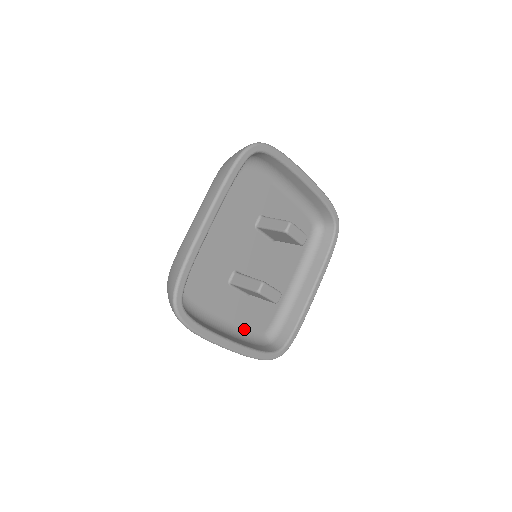
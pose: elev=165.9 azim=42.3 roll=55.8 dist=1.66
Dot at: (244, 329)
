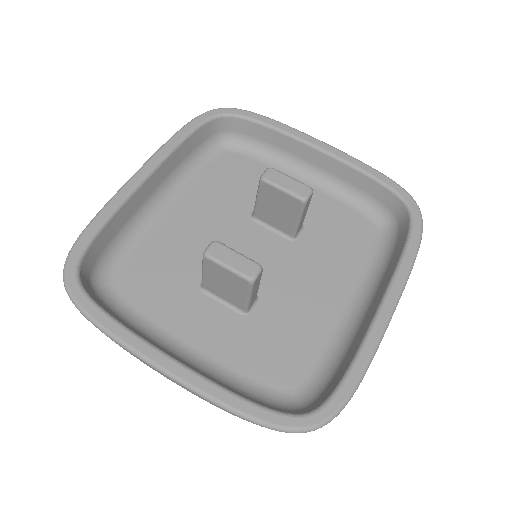
Dot at: (237, 374)
